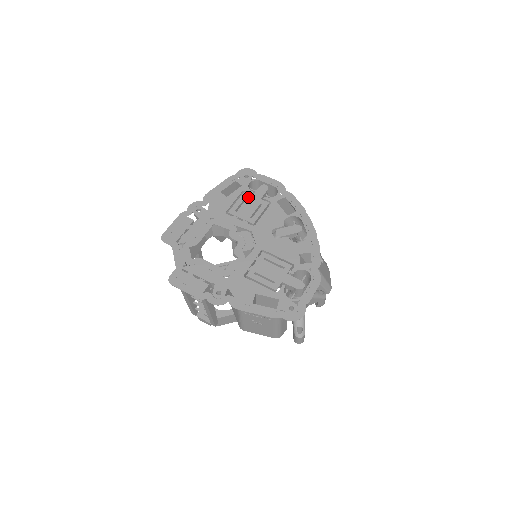
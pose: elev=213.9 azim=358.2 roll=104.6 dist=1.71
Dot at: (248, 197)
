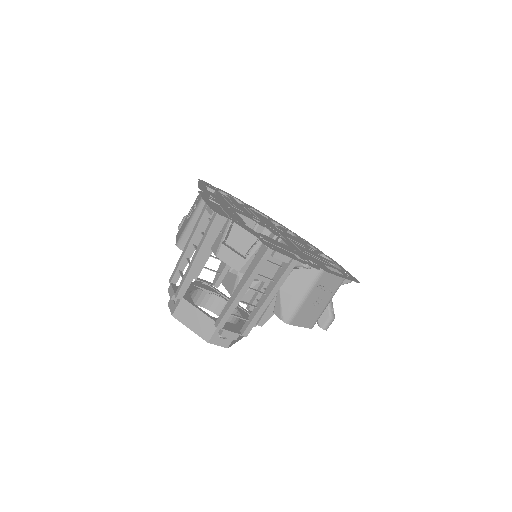
Dot at: (230, 200)
